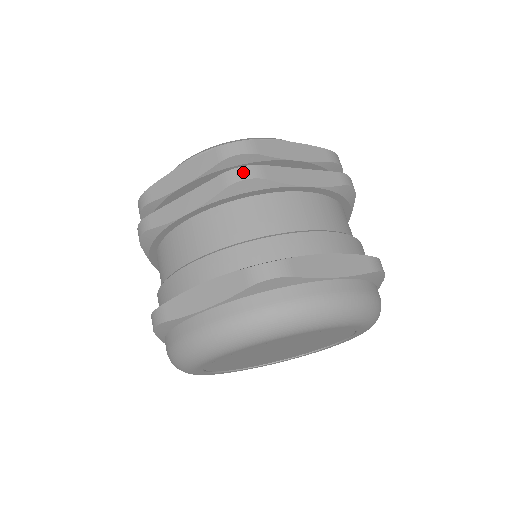
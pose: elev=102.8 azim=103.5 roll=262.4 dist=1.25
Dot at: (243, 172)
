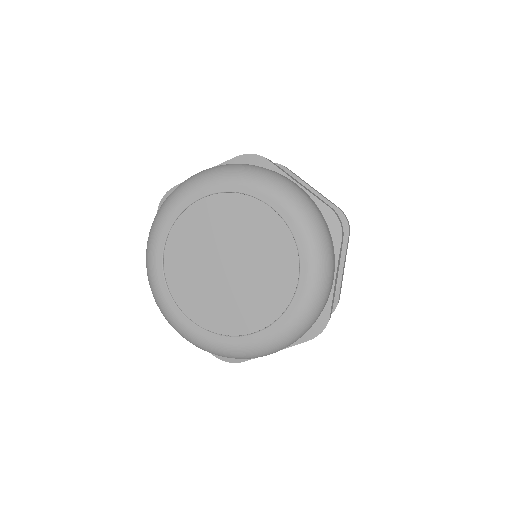
Dot at: occluded
